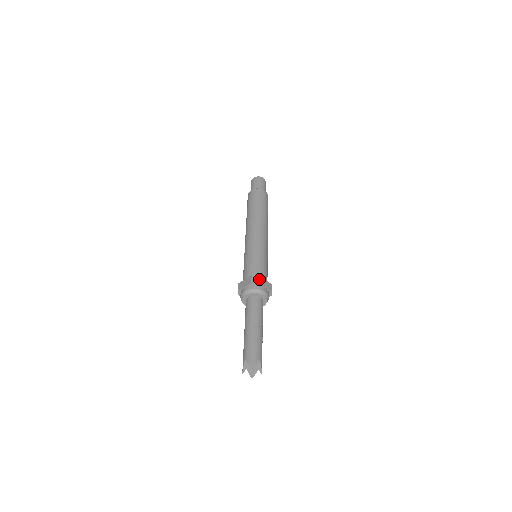
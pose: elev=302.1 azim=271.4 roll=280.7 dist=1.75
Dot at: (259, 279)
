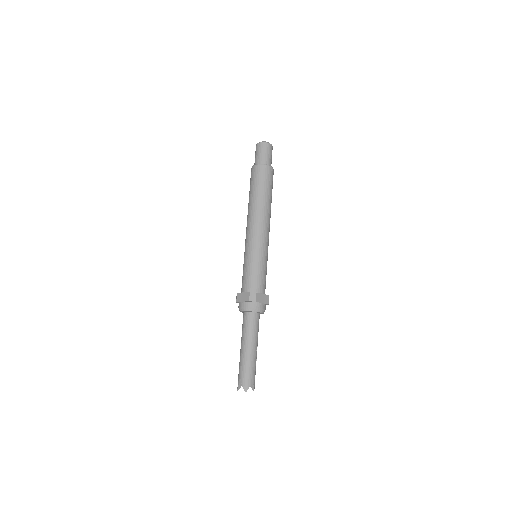
Dot at: (257, 297)
